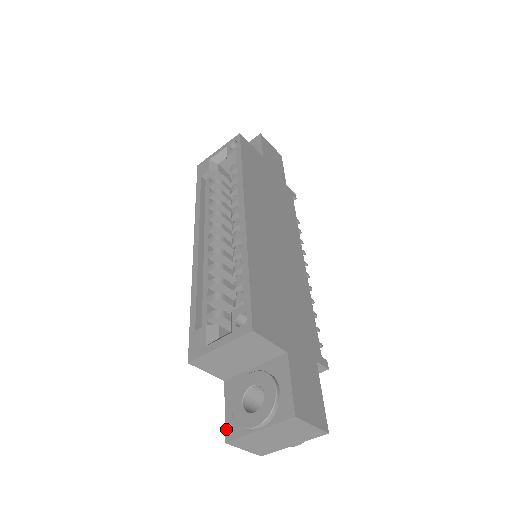
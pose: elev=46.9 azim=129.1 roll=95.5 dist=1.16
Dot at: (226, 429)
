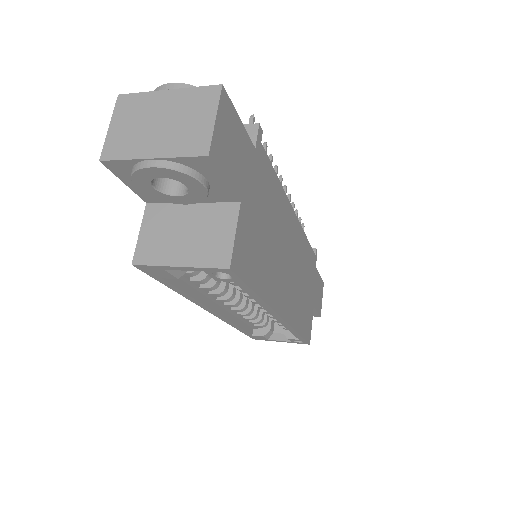
Dot at: occluded
